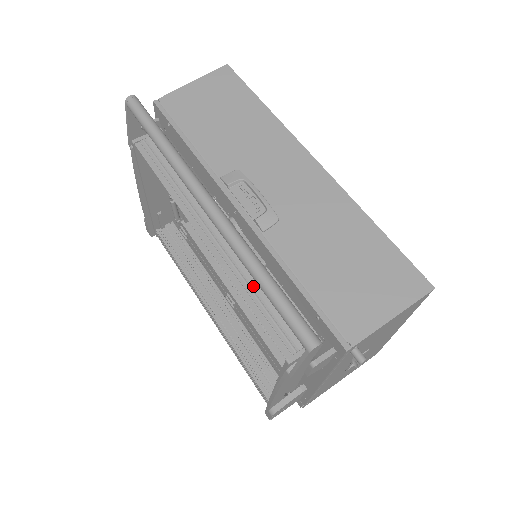
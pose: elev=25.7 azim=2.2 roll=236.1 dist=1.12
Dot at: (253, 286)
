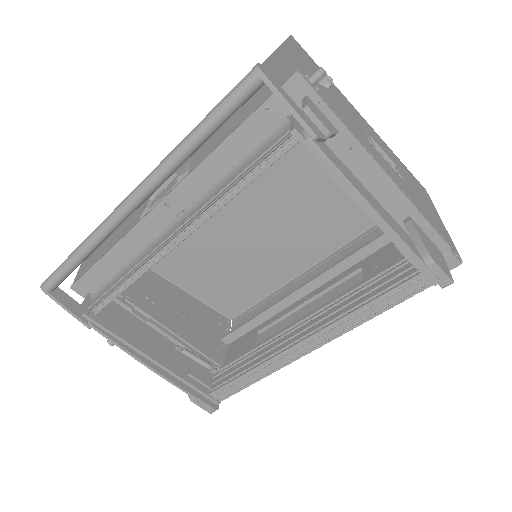
Dot at: (226, 183)
